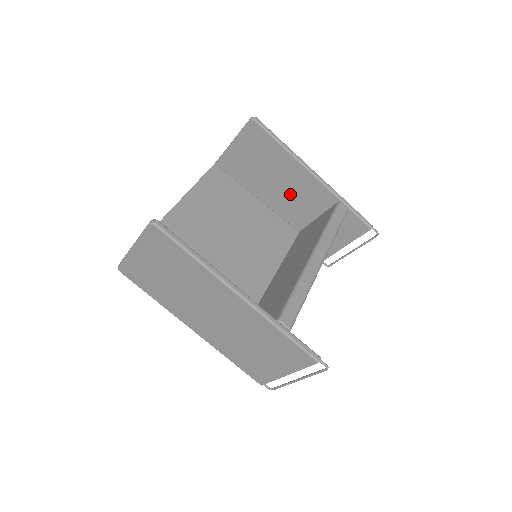
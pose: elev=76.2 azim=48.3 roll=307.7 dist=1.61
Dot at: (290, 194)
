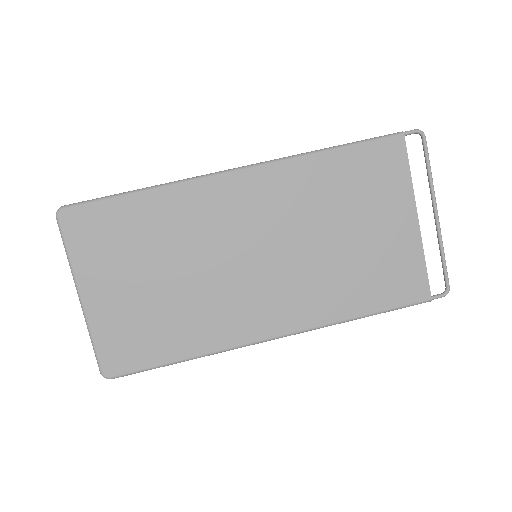
Dot at: occluded
